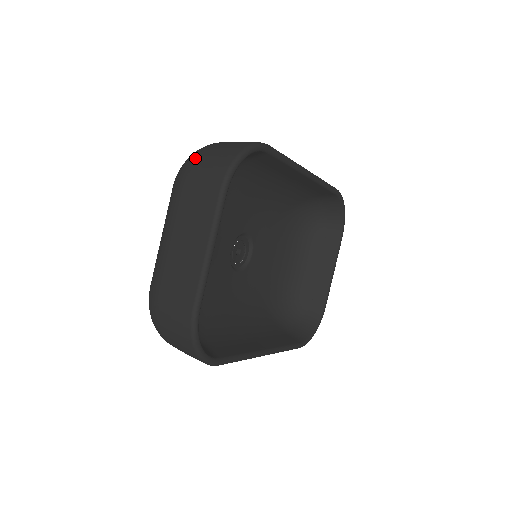
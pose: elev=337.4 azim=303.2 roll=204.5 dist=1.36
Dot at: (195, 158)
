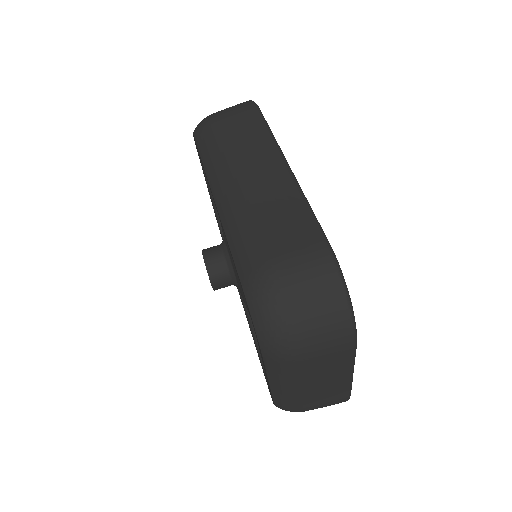
Dot at: (292, 336)
